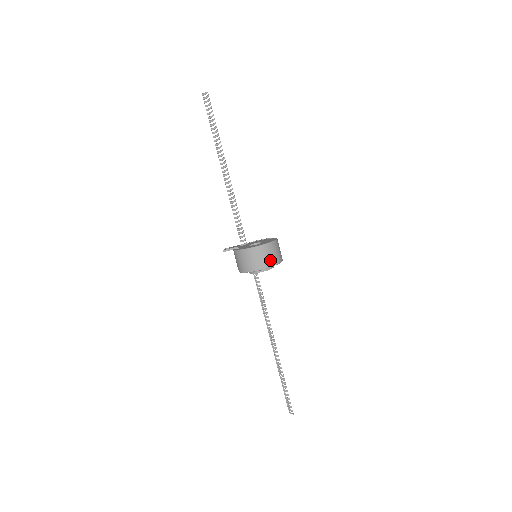
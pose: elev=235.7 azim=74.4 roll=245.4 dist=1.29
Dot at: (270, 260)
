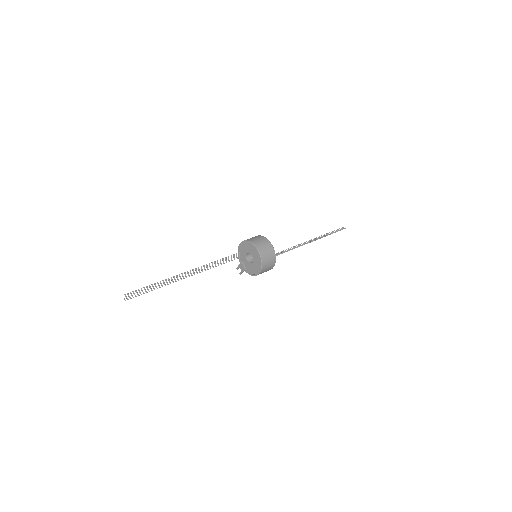
Dot at: (272, 262)
